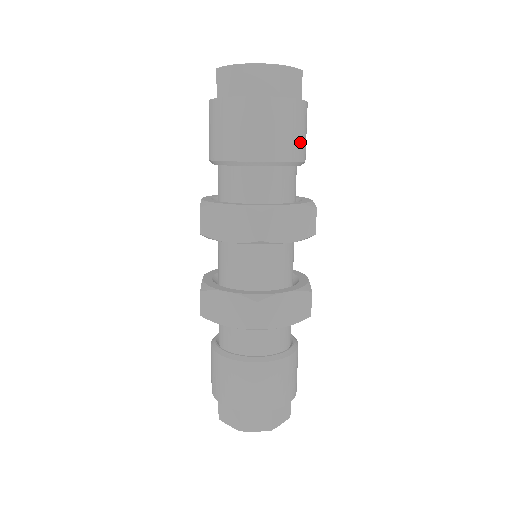
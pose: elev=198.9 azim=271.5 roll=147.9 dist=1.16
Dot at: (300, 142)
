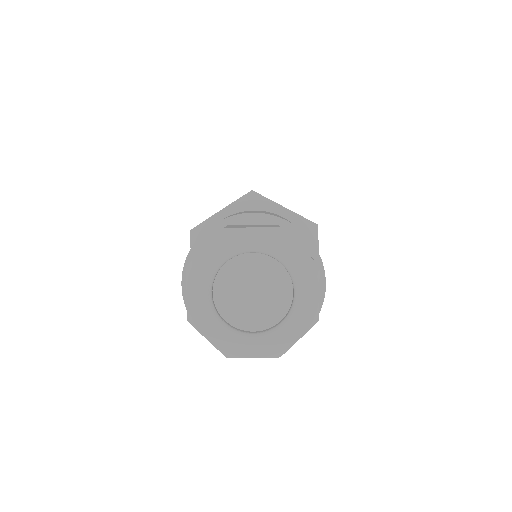
Dot at: occluded
